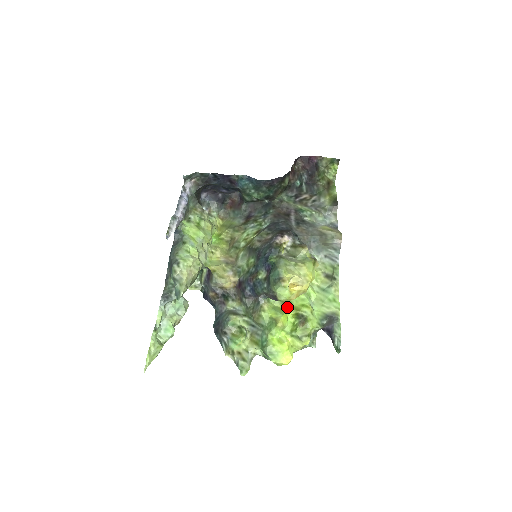
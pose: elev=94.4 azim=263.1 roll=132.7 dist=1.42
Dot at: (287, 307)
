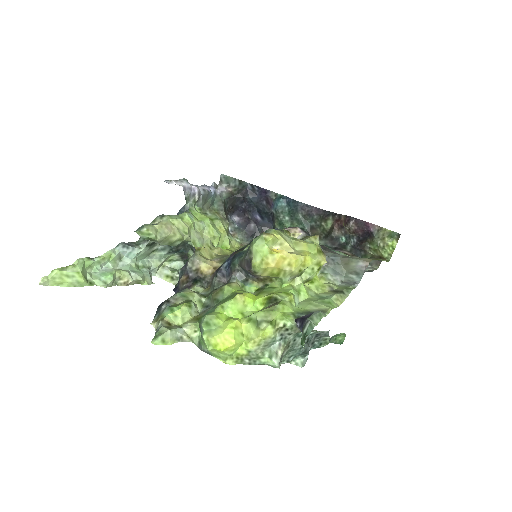
Dot at: (262, 293)
